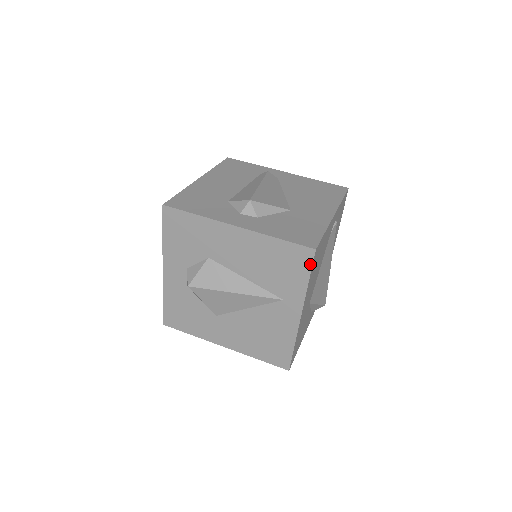
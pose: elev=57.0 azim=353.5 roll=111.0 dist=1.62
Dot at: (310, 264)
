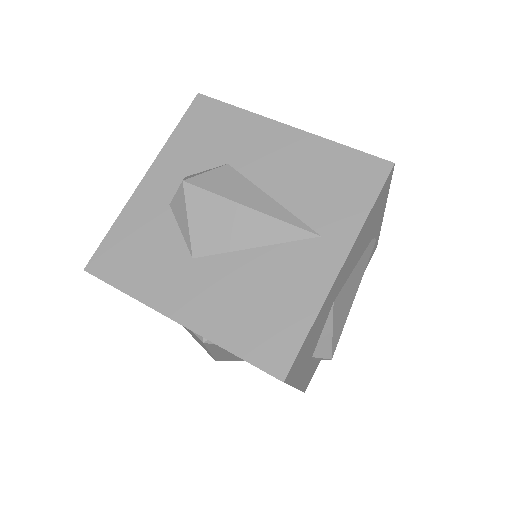
Dot at: (381, 183)
